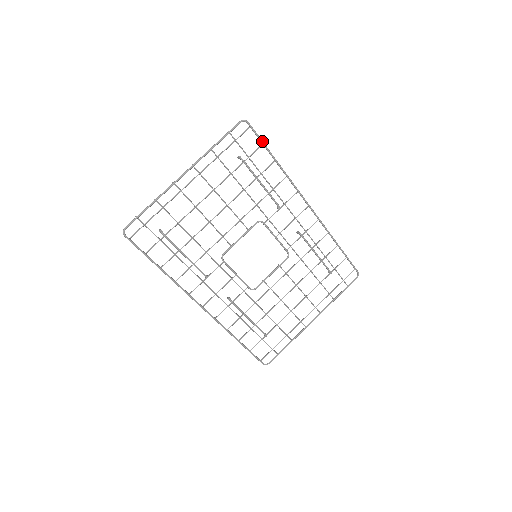
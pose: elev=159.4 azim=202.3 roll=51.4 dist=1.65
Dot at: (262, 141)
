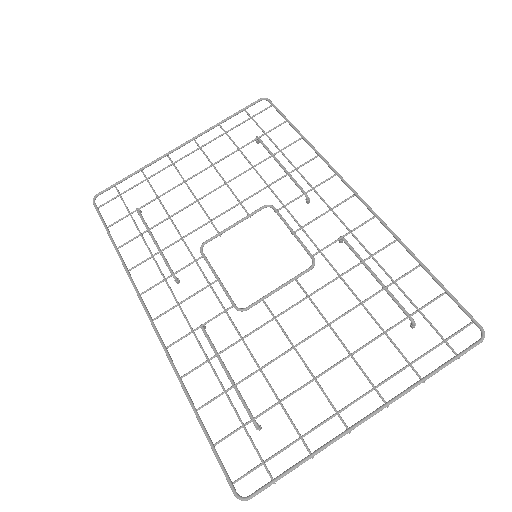
Dot at: (284, 116)
